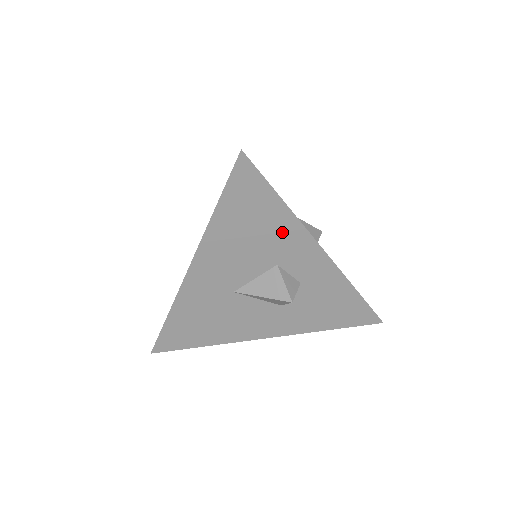
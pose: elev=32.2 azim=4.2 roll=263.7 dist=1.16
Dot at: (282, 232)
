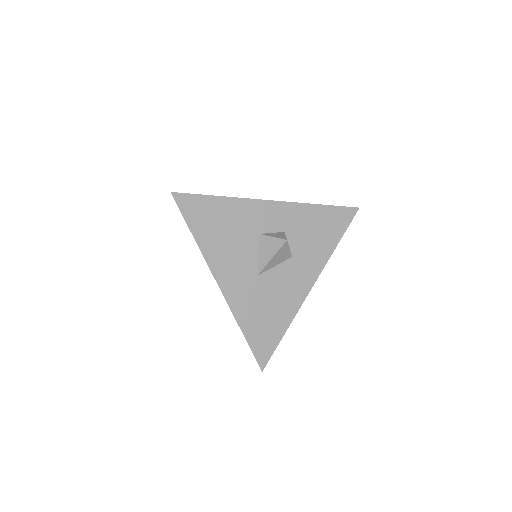
Dot at: (239, 213)
